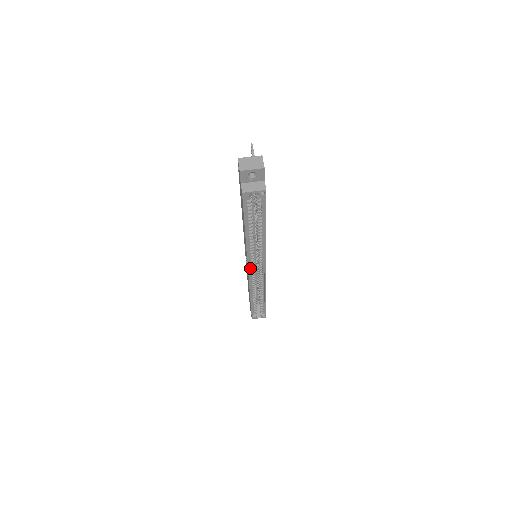
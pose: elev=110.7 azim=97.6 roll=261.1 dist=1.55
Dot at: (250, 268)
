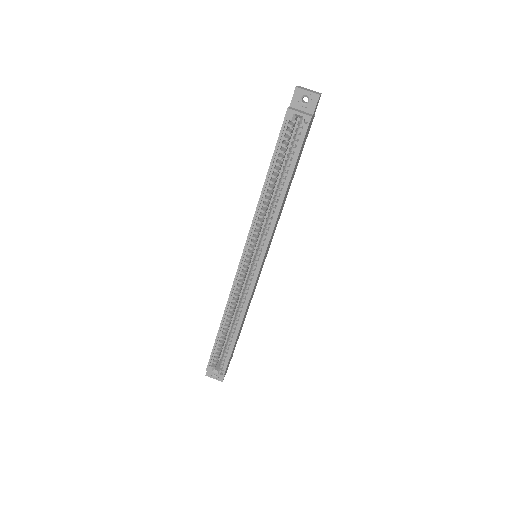
Dot at: (244, 257)
